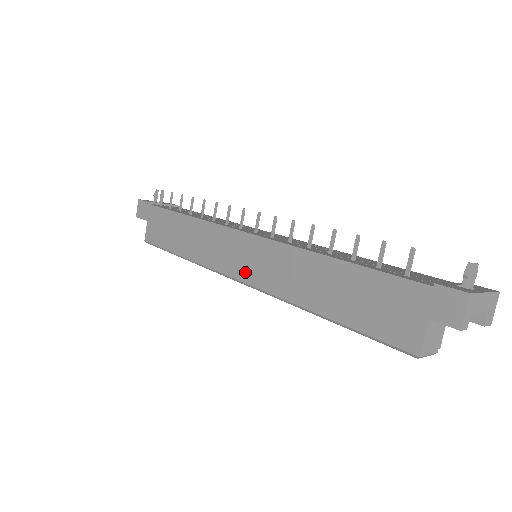
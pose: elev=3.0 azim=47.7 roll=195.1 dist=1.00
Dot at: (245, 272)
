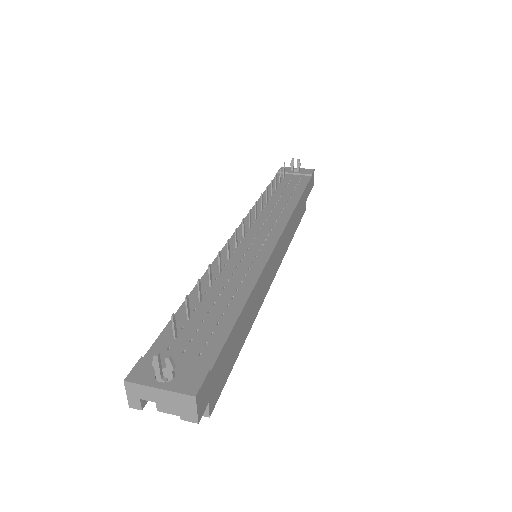
Dot at: occluded
